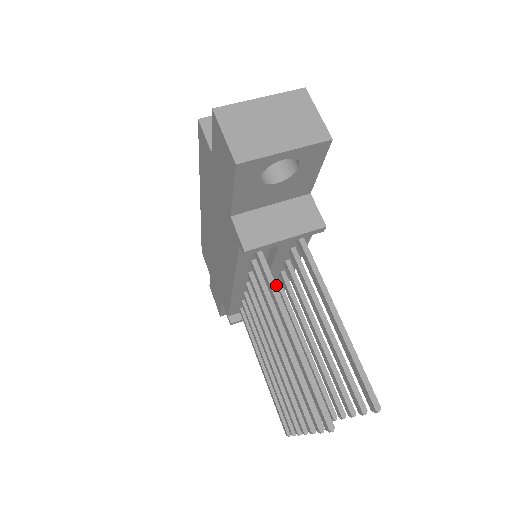
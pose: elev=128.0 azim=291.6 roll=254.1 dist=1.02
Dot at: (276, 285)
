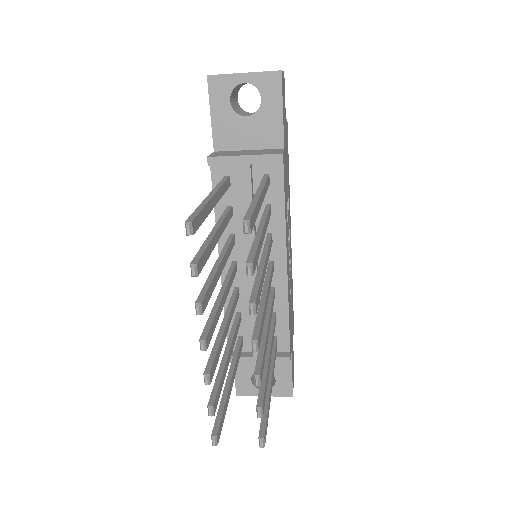
Dot at: occluded
